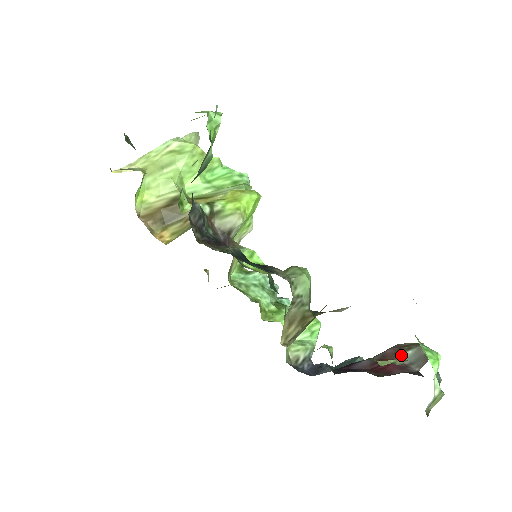
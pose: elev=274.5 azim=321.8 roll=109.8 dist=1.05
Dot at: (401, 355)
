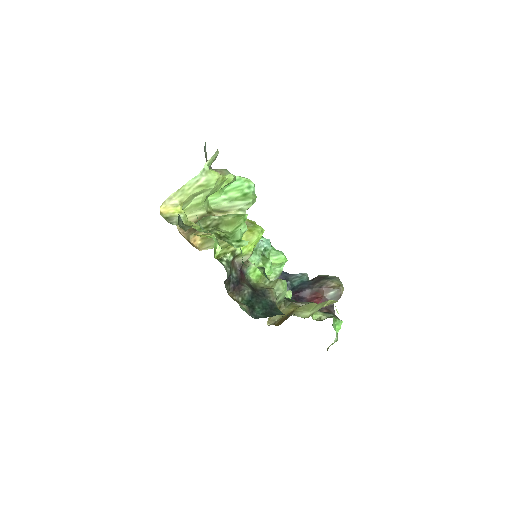
Dot at: (327, 294)
